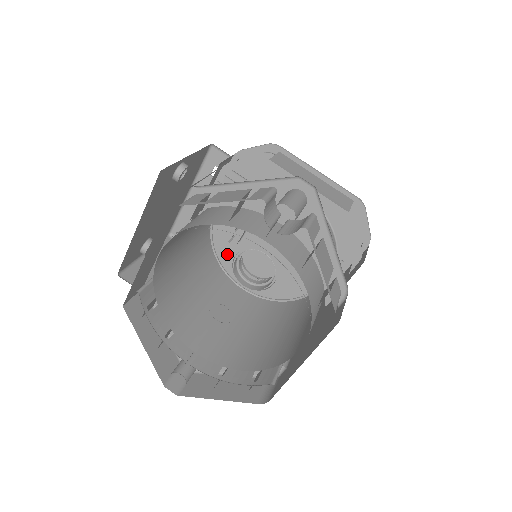
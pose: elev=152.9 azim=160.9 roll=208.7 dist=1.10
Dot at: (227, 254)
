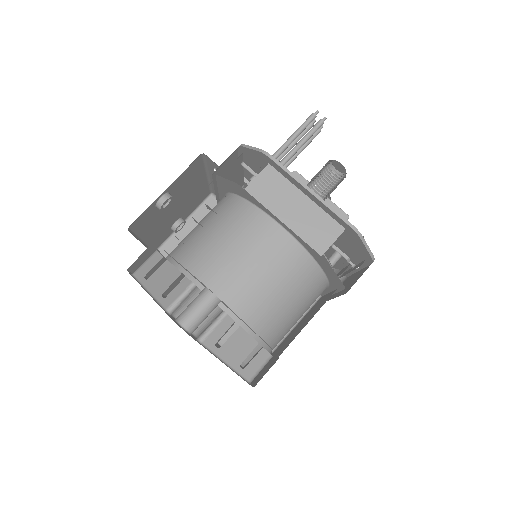
Dot at: occluded
